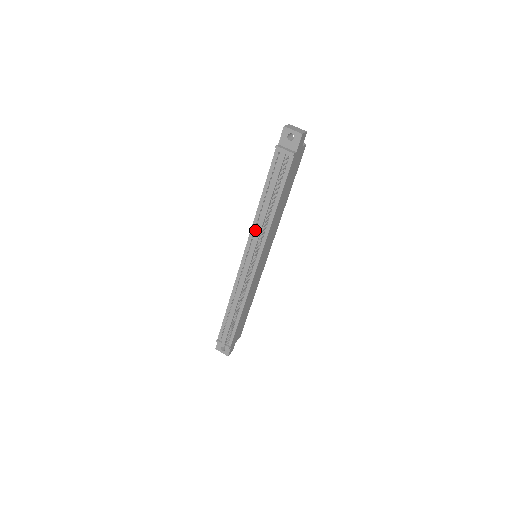
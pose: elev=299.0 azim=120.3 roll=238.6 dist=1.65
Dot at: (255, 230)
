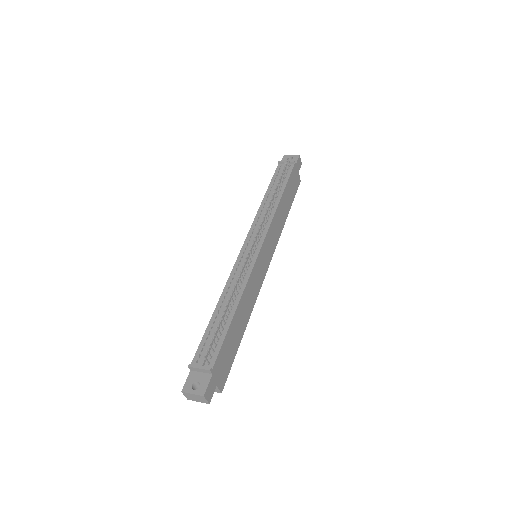
Dot at: (258, 219)
